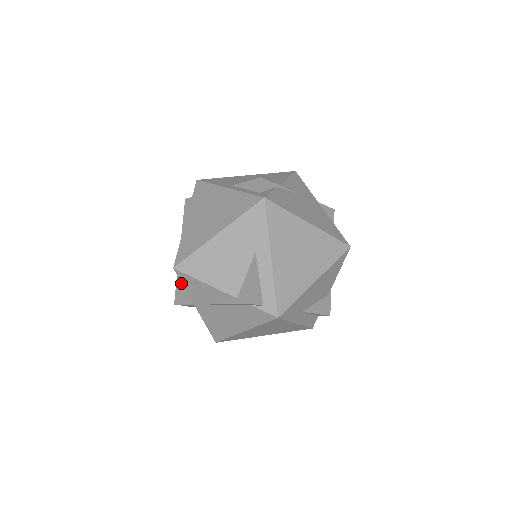
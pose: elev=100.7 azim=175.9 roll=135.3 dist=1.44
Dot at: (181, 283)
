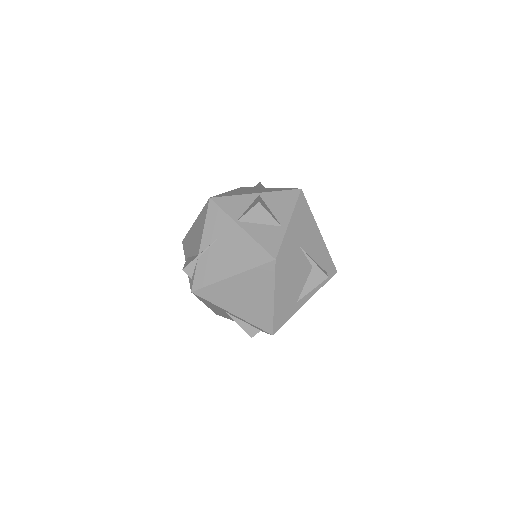
Dot at: occluded
